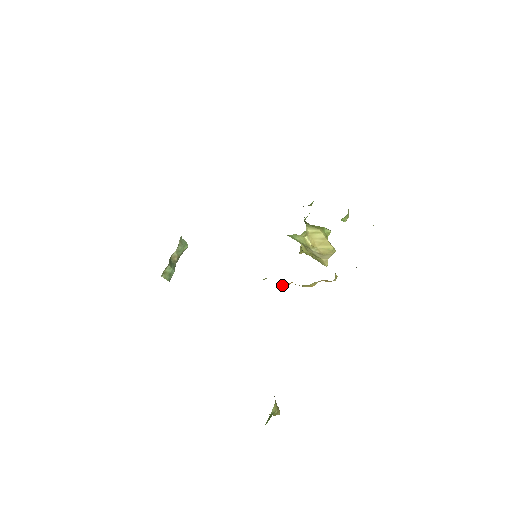
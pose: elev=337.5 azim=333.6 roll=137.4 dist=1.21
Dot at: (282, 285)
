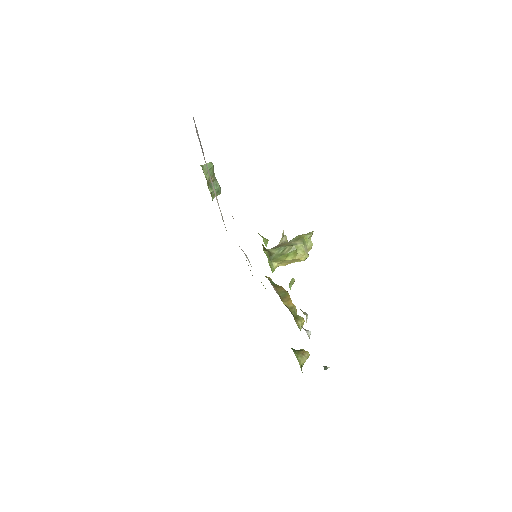
Dot at: occluded
